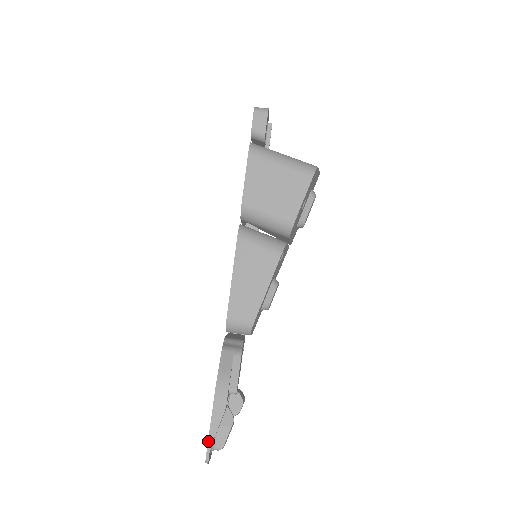
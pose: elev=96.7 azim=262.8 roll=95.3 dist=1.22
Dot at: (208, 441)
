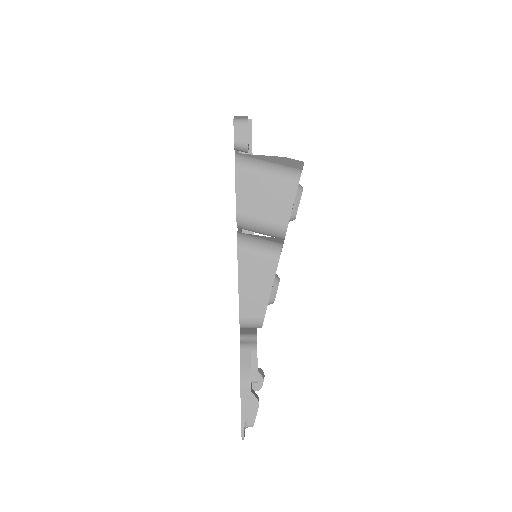
Dot at: (241, 424)
